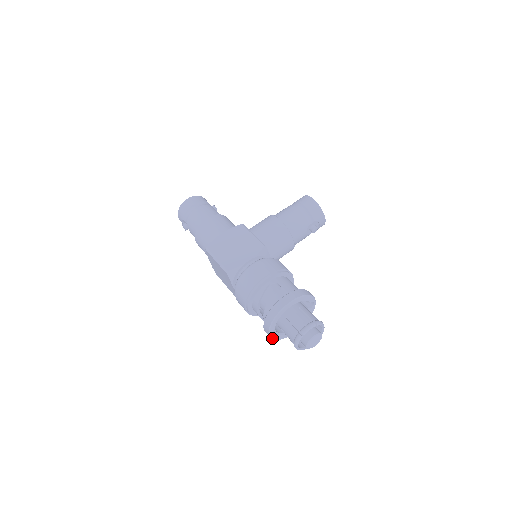
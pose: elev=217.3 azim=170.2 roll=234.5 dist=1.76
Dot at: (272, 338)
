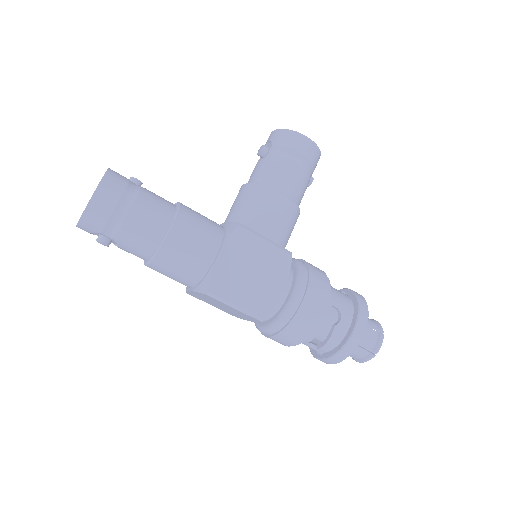
Dot at: occluded
